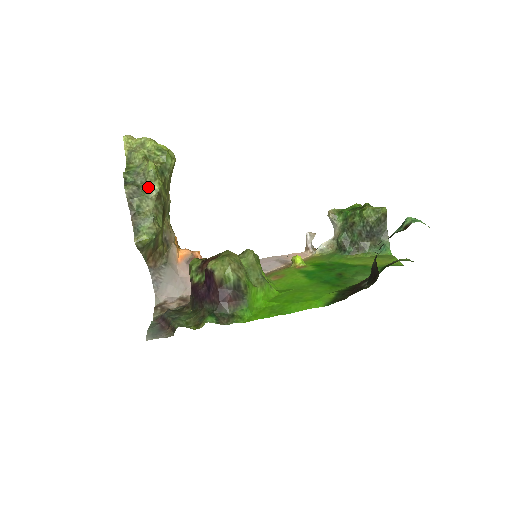
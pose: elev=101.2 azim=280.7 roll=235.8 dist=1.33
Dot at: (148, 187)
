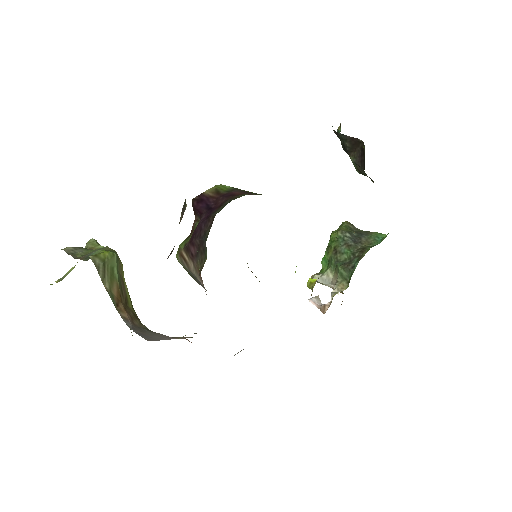
Dot at: (91, 249)
